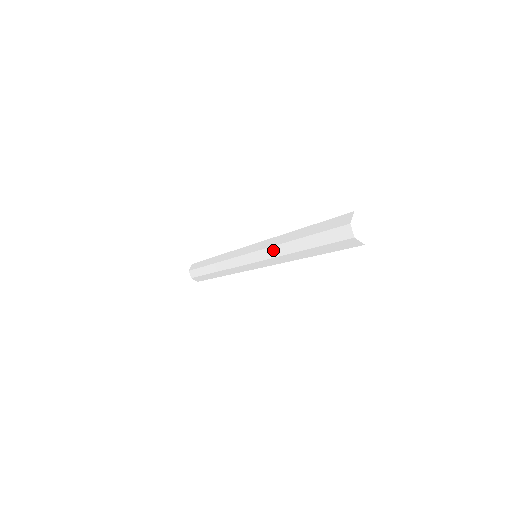
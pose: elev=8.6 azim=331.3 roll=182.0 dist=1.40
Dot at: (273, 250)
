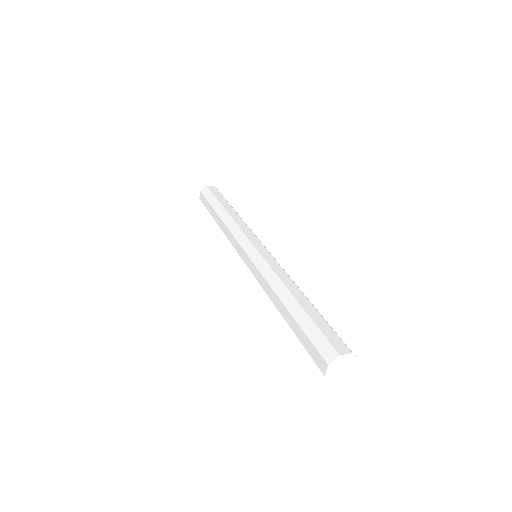
Dot at: occluded
